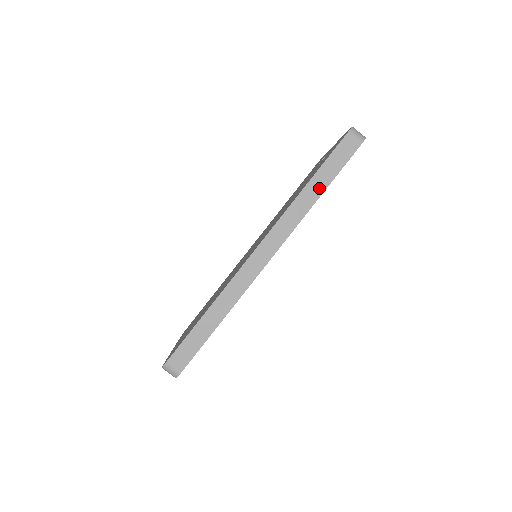
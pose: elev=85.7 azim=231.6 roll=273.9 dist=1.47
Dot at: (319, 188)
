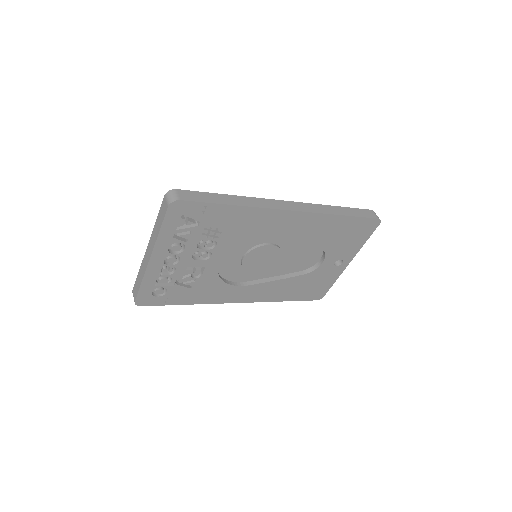
Dot at: (343, 212)
